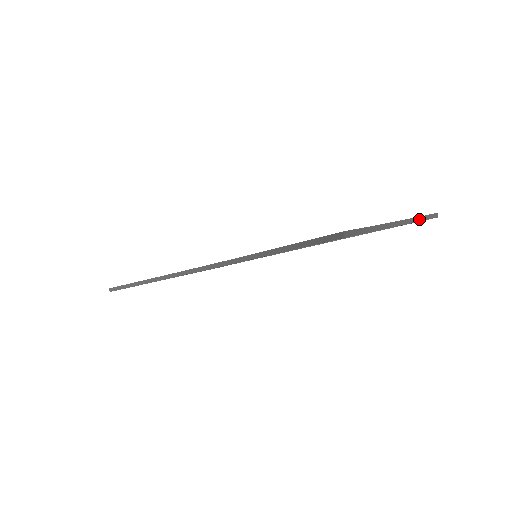
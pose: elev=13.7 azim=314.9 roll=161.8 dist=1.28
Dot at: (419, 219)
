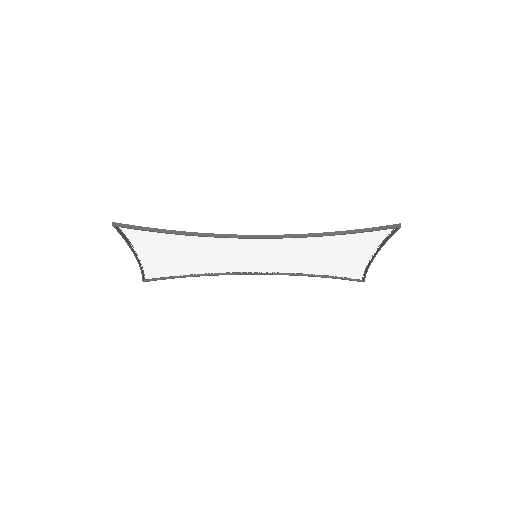
Dot at: (366, 272)
